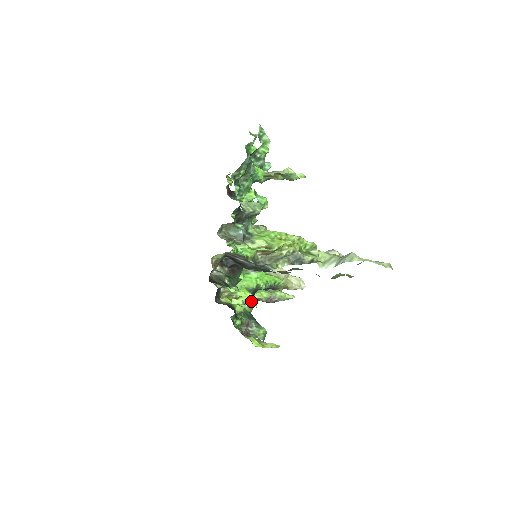
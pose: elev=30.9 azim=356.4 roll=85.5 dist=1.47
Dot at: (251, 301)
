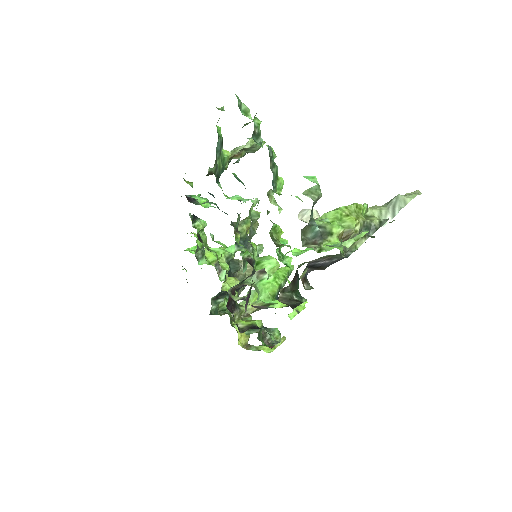
Dot at: occluded
